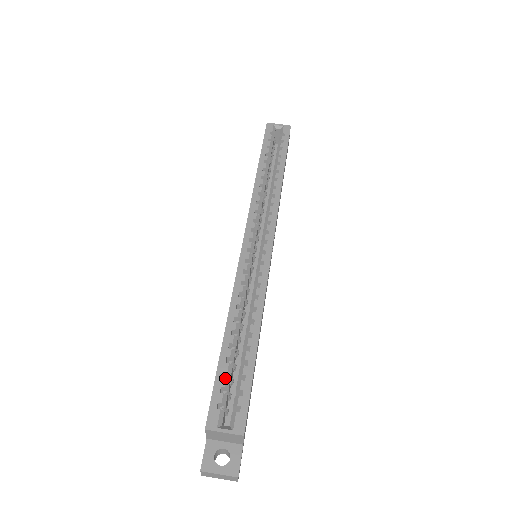
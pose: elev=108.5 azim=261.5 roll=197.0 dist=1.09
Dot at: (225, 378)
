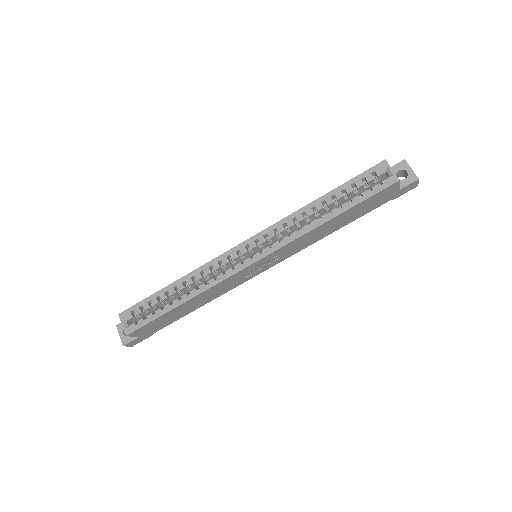
Dot at: (148, 304)
